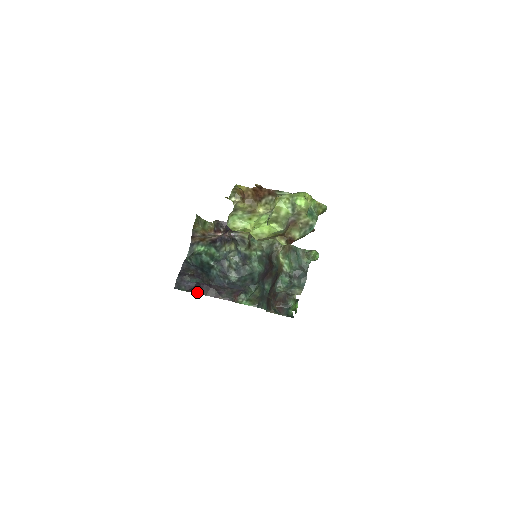
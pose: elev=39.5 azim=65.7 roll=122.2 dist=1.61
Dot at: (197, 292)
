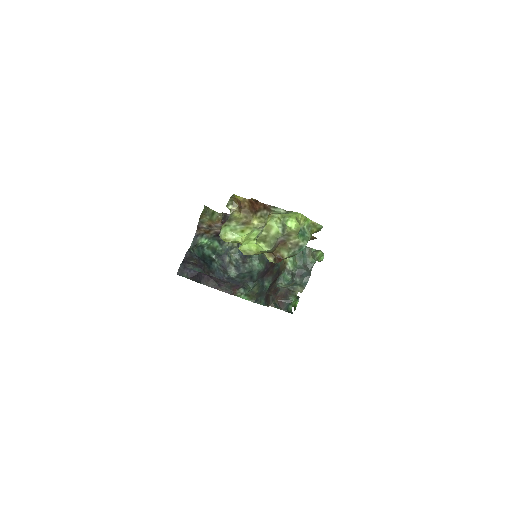
Dot at: (198, 281)
